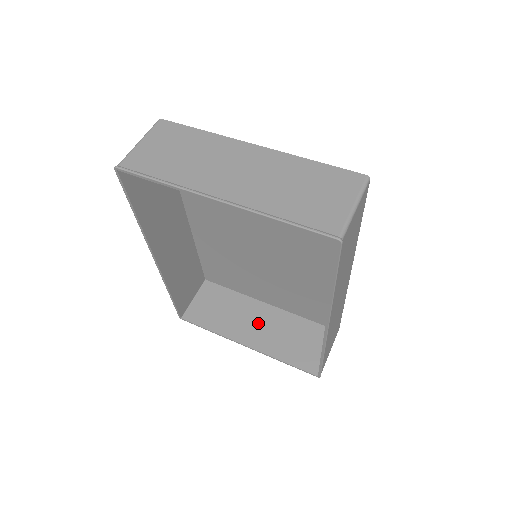
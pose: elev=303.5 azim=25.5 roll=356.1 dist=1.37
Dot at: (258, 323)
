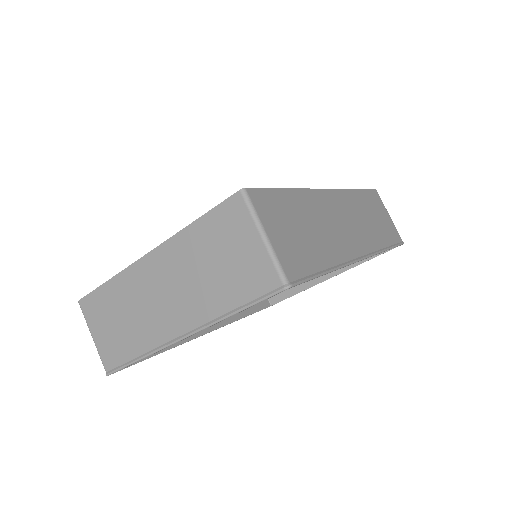
Dot at: occluded
